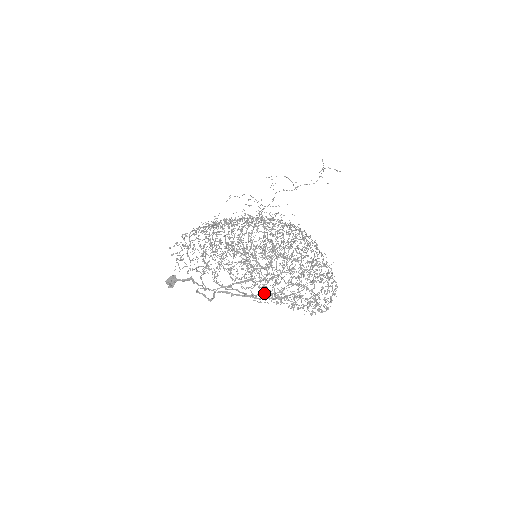
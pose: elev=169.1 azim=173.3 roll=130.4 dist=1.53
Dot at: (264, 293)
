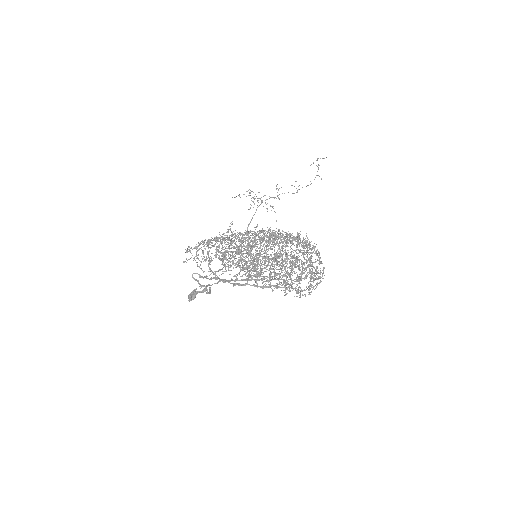
Dot at: (245, 275)
